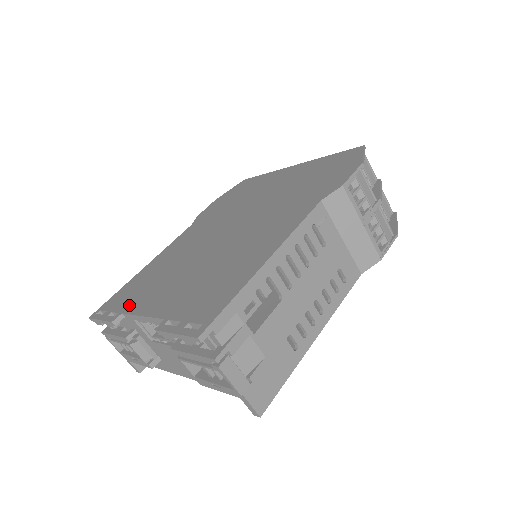
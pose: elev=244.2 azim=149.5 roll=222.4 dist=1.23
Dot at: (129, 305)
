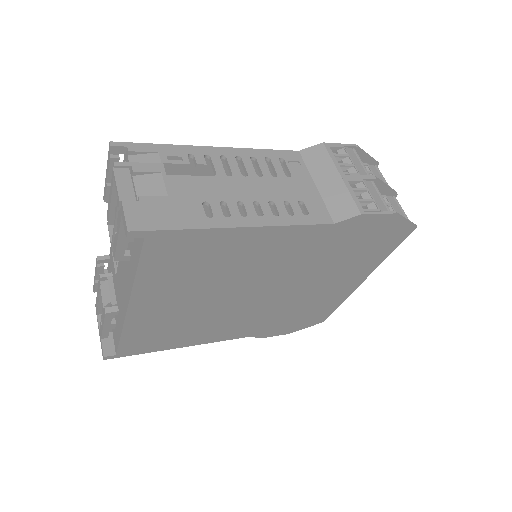
Dot at: occluded
